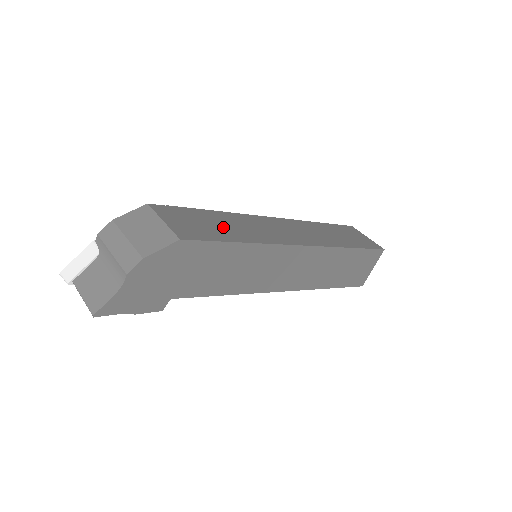
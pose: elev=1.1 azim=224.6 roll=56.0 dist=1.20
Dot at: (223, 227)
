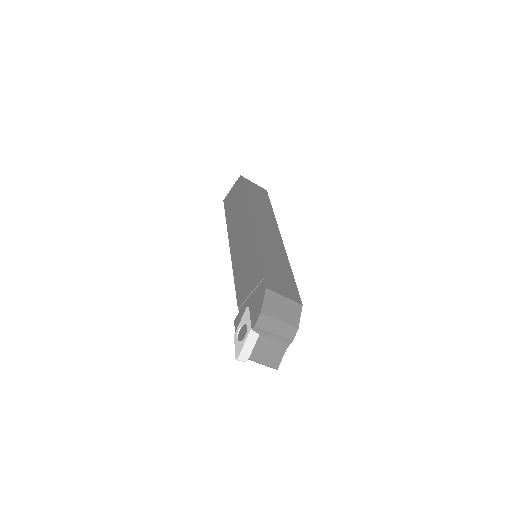
Dot at: (279, 268)
